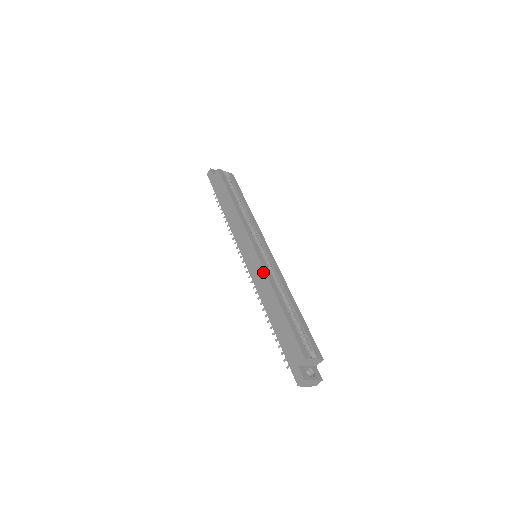
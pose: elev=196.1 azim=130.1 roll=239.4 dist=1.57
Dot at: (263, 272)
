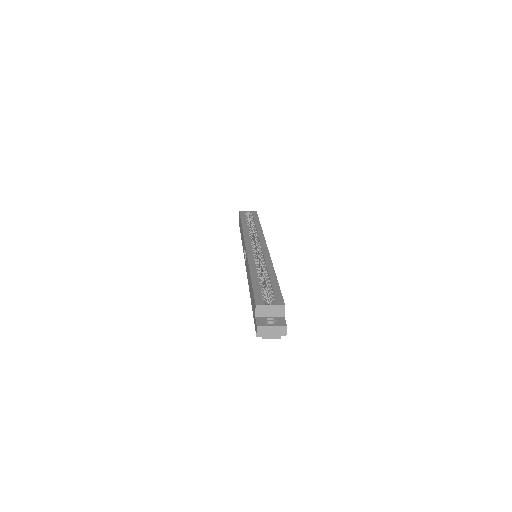
Dot at: (247, 260)
